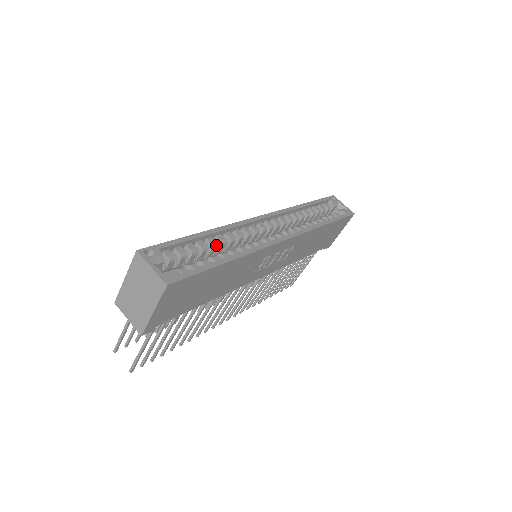
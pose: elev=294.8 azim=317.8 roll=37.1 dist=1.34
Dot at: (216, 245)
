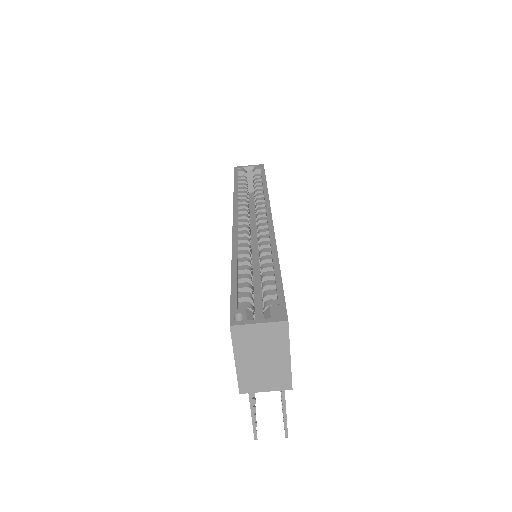
Dot at: (249, 267)
